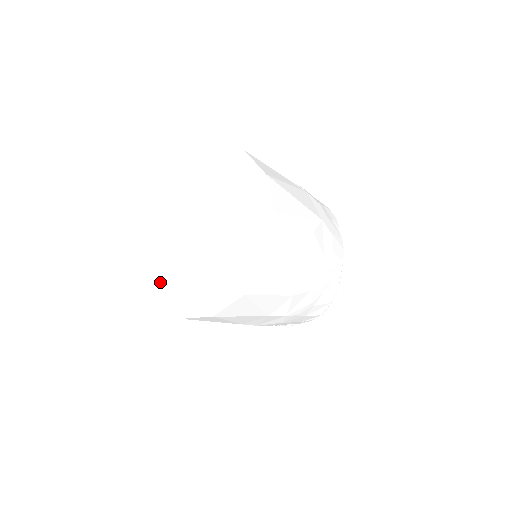
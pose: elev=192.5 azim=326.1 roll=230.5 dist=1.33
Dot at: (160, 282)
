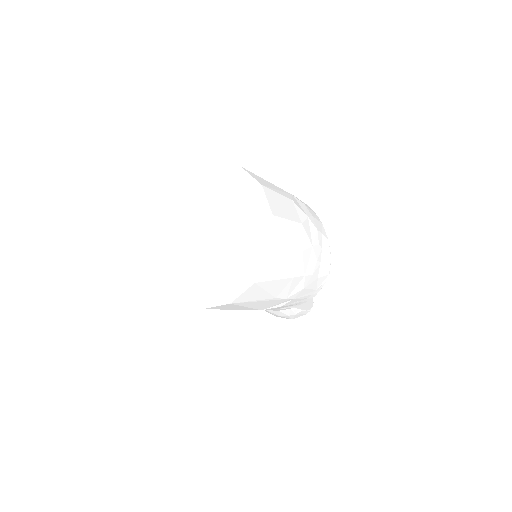
Dot at: (198, 291)
